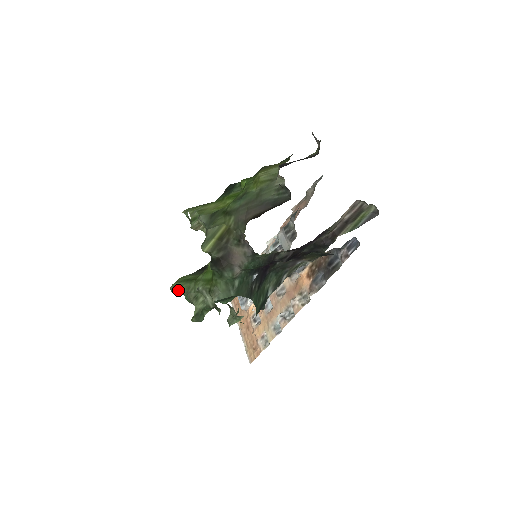
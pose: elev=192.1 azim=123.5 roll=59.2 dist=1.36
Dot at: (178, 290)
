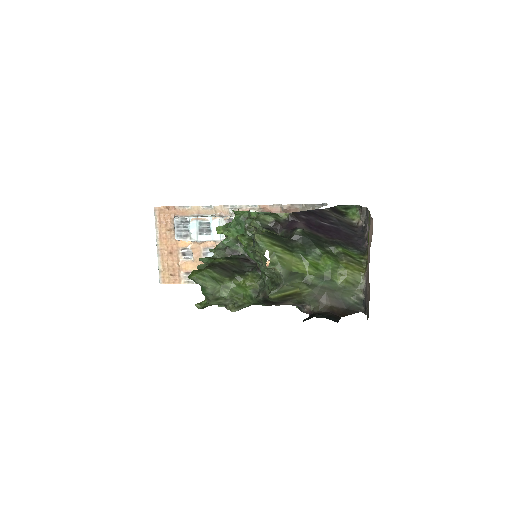
Dot at: (202, 285)
